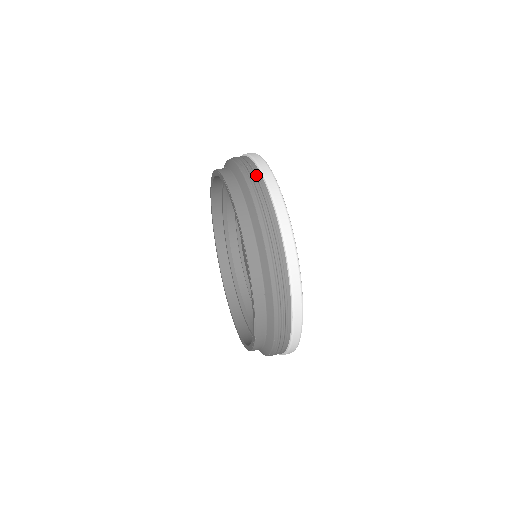
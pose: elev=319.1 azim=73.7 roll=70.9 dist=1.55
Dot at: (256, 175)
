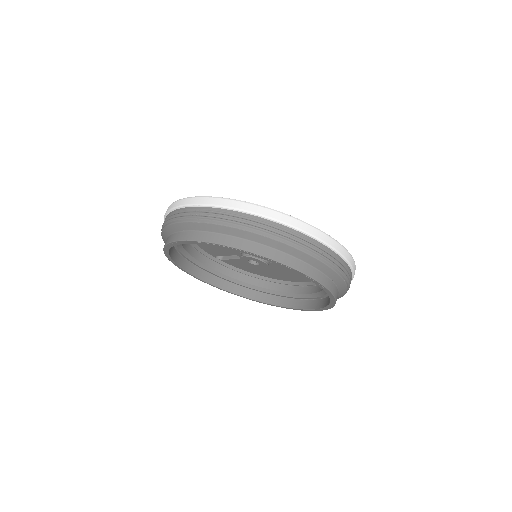
Dot at: (210, 212)
